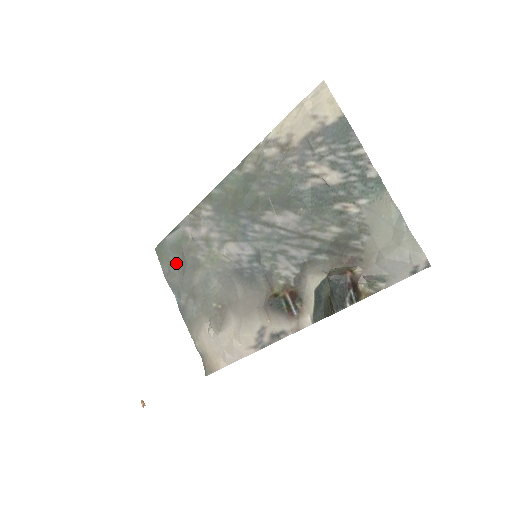
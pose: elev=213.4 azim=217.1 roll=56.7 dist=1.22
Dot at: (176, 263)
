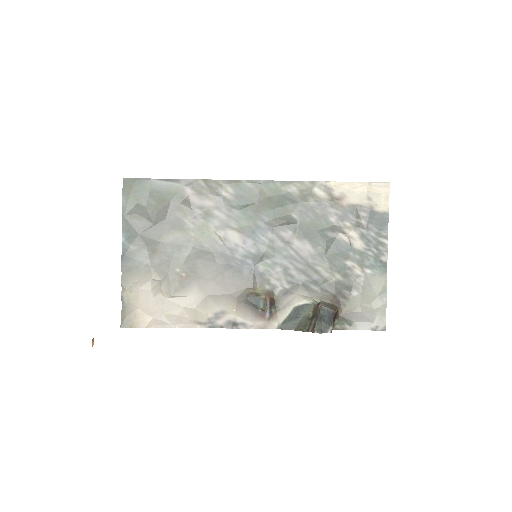
Dot at: (148, 209)
